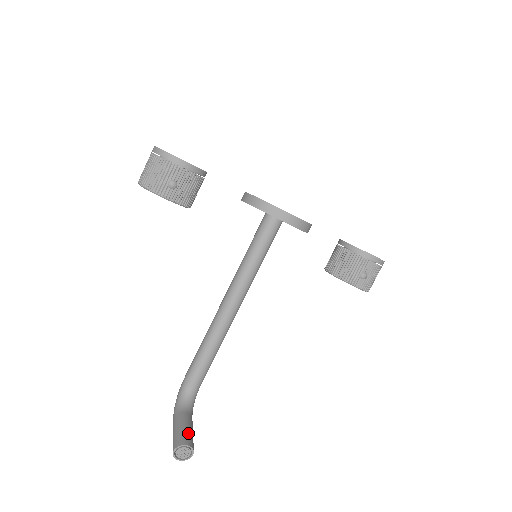
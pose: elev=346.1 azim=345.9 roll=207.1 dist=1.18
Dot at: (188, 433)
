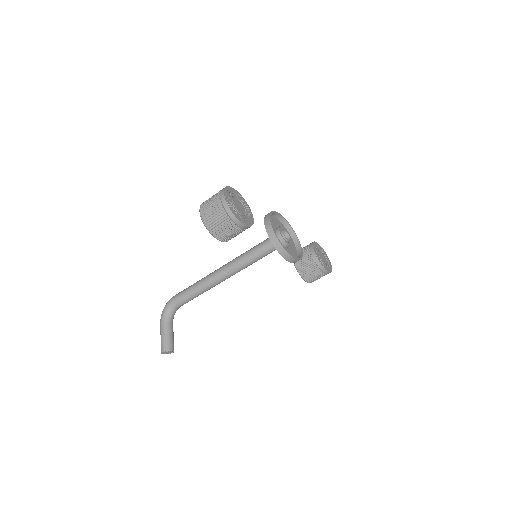
Dot at: (172, 341)
